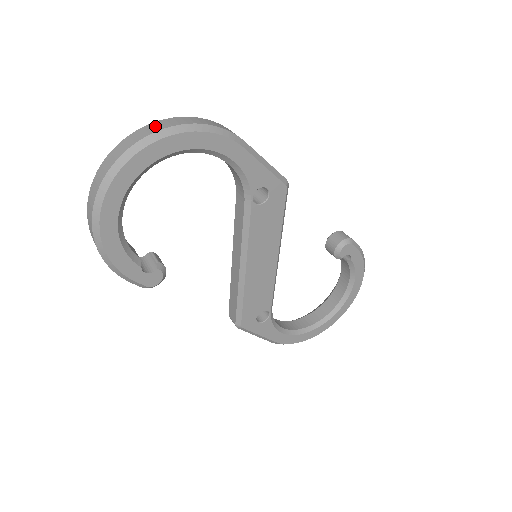
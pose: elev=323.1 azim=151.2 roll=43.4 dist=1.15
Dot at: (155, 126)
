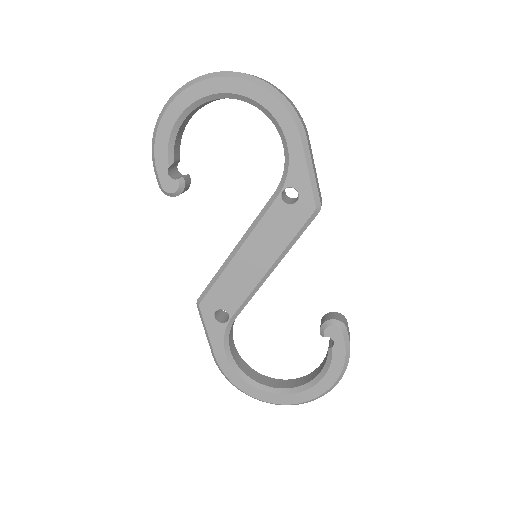
Dot at: (255, 76)
